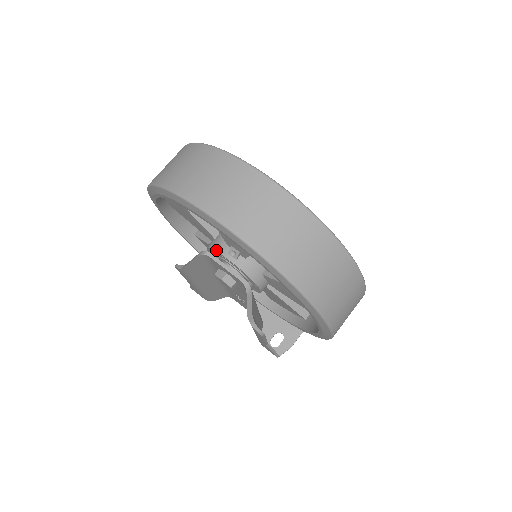
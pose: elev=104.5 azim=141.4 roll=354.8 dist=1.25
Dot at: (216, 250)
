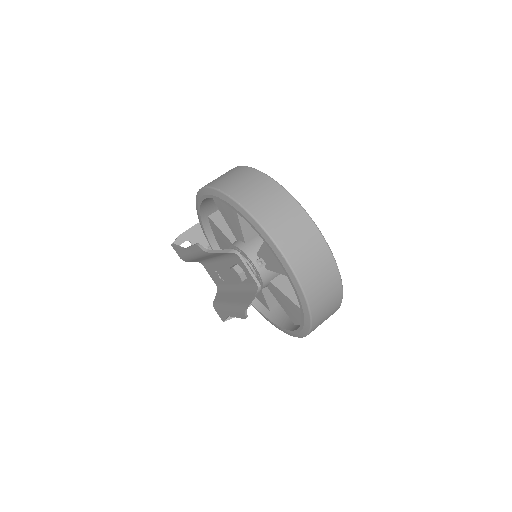
Dot at: (247, 254)
